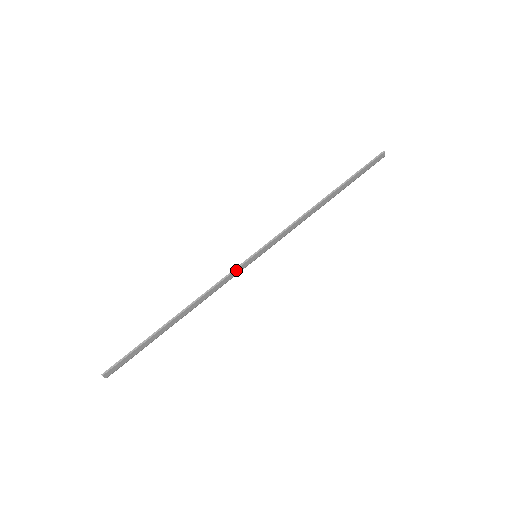
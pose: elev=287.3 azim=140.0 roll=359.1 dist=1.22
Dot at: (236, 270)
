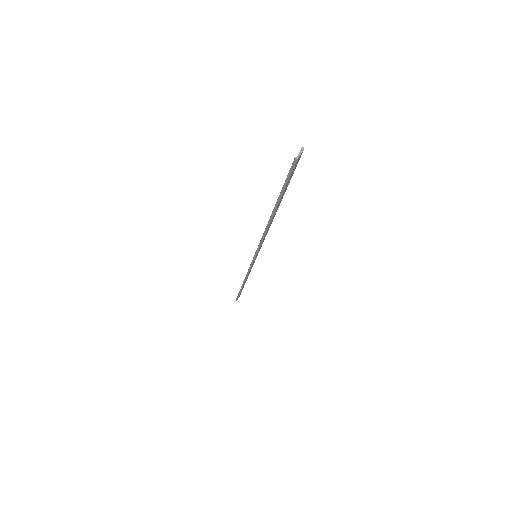
Dot at: (251, 266)
